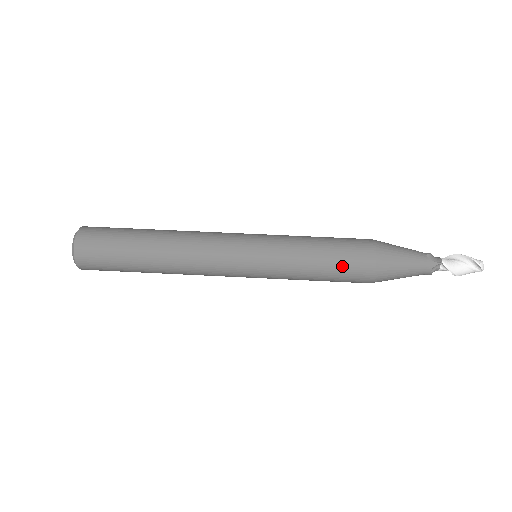
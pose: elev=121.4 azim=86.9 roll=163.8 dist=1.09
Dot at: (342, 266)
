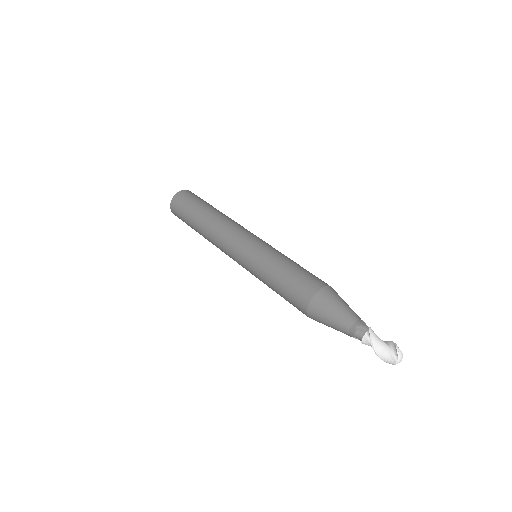
Dot at: (299, 277)
